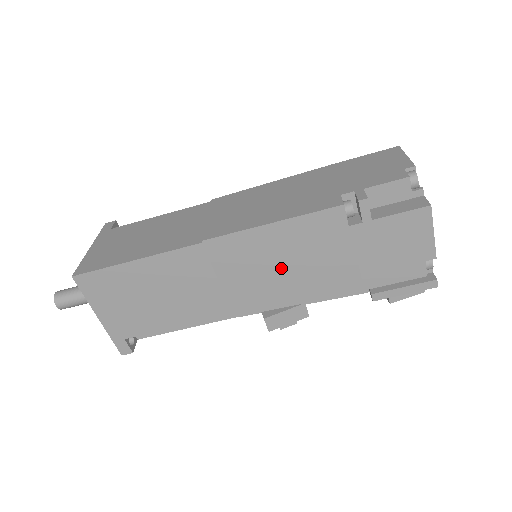
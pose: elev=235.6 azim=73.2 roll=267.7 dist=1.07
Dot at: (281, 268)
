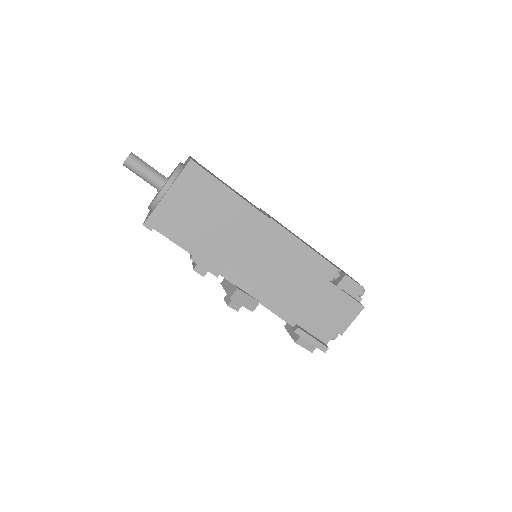
Dot at: (283, 270)
